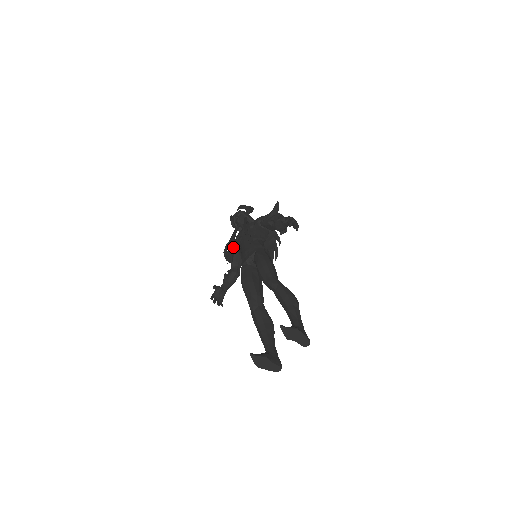
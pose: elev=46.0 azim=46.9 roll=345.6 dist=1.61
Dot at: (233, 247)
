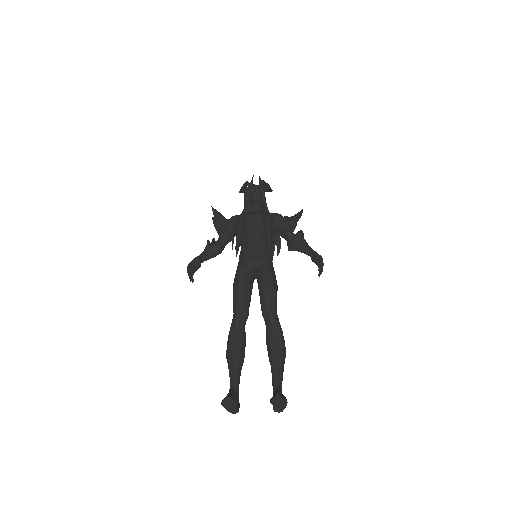
Dot at: occluded
